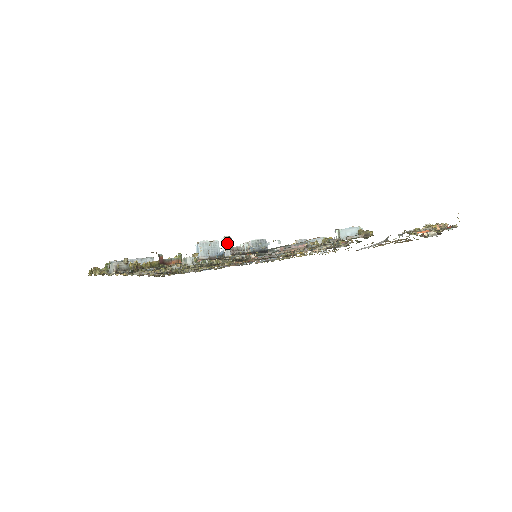
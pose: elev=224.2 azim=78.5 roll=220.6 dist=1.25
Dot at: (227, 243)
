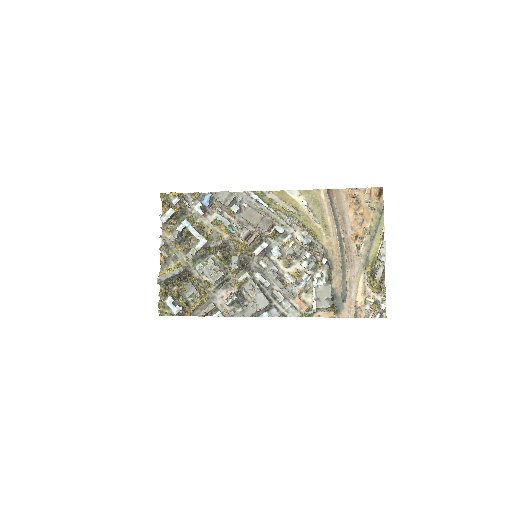
Dot at: (237, 269)
